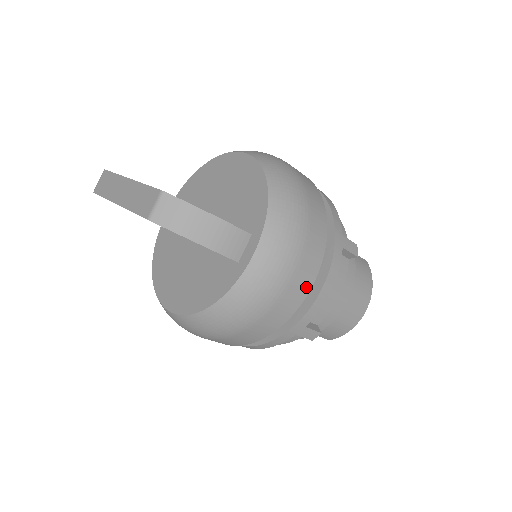
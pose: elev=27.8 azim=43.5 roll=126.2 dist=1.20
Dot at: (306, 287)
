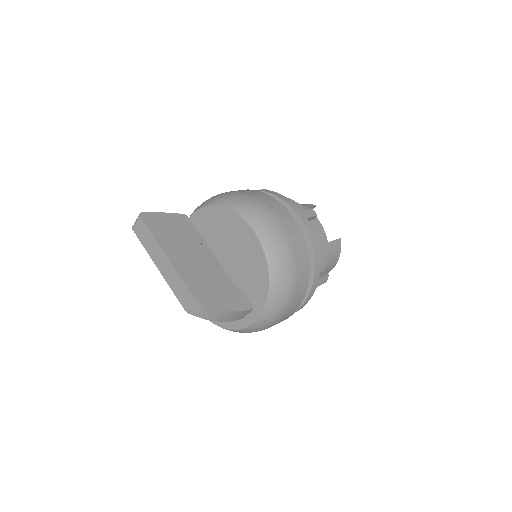
Dot at: (285, 319)
